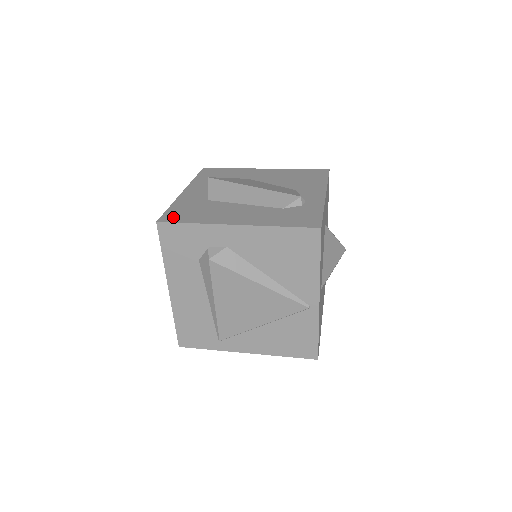
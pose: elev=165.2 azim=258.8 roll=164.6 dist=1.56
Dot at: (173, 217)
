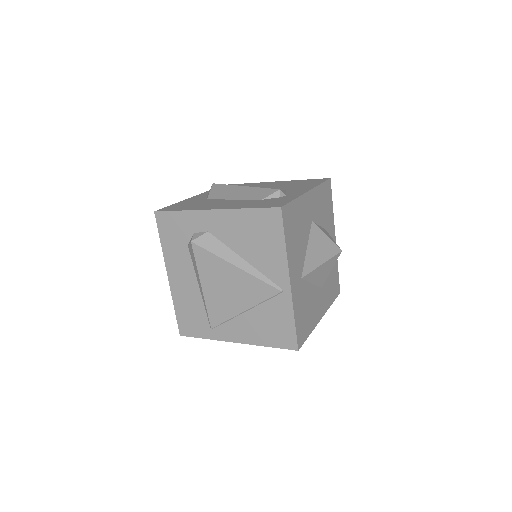
Dot at: (169, 208)
